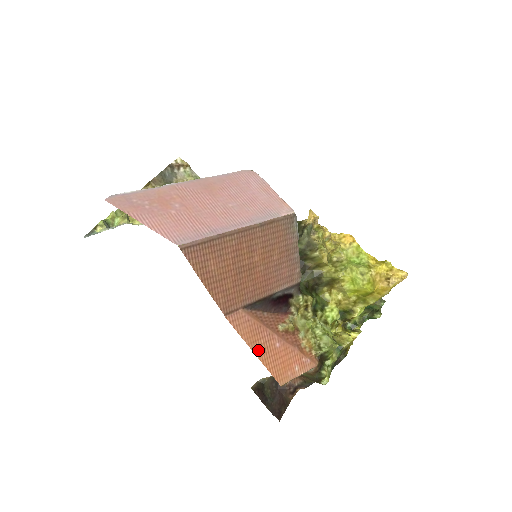
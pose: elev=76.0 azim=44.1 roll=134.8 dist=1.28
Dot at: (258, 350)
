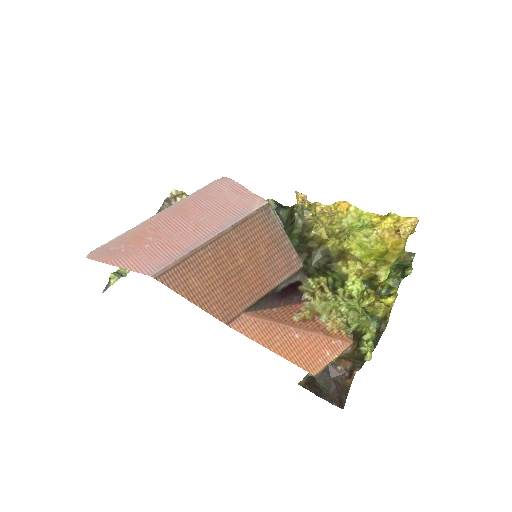
Dot at: (276, 347)
